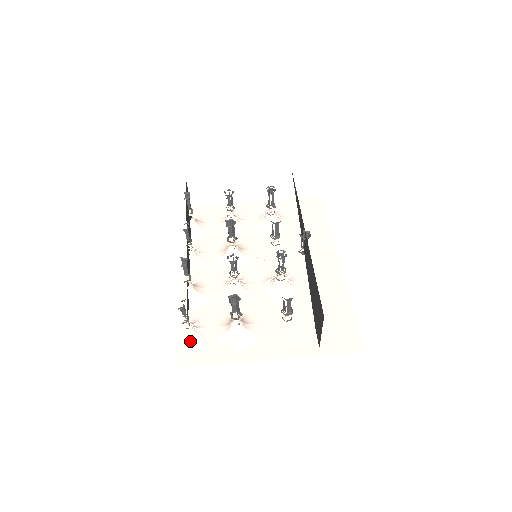
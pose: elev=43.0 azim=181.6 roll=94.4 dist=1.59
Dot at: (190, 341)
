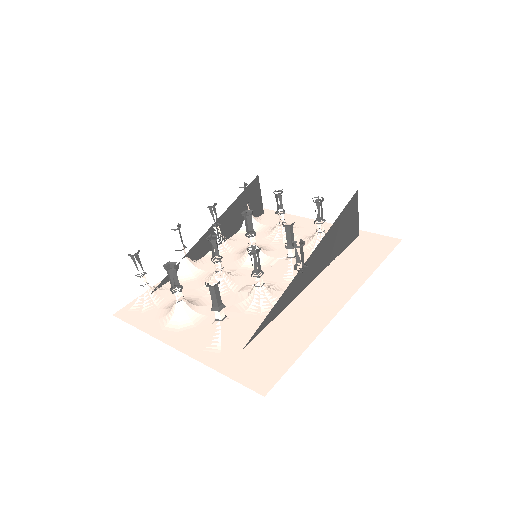
Dot at: (143, 301)
